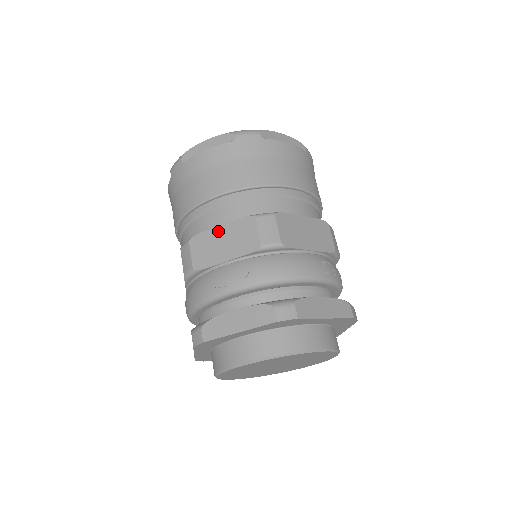
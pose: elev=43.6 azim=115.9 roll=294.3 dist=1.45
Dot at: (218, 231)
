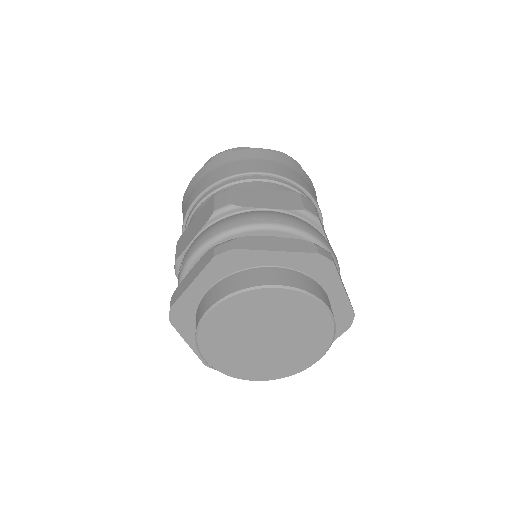
Dot at: (262, 191)
